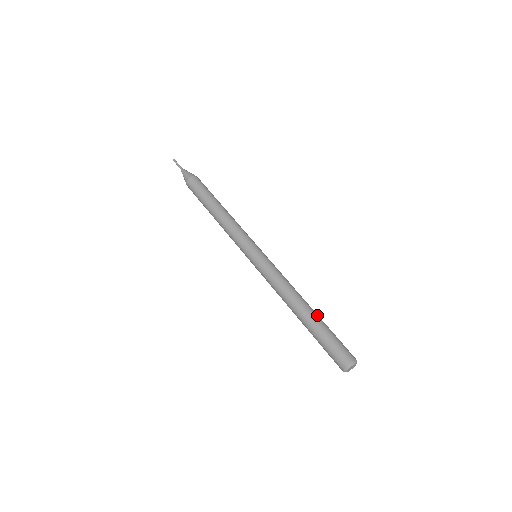
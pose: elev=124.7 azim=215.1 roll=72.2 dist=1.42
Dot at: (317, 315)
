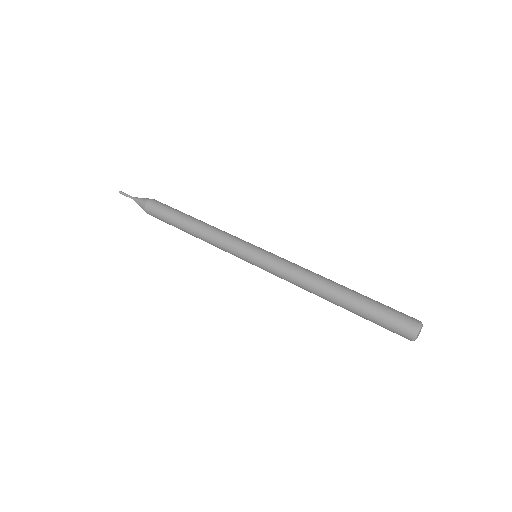
Dot at: occluded
